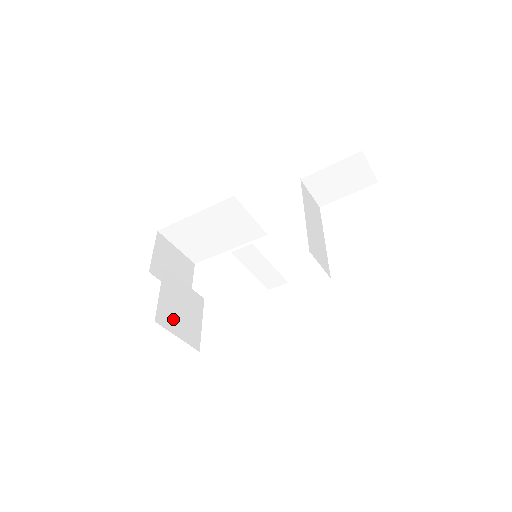
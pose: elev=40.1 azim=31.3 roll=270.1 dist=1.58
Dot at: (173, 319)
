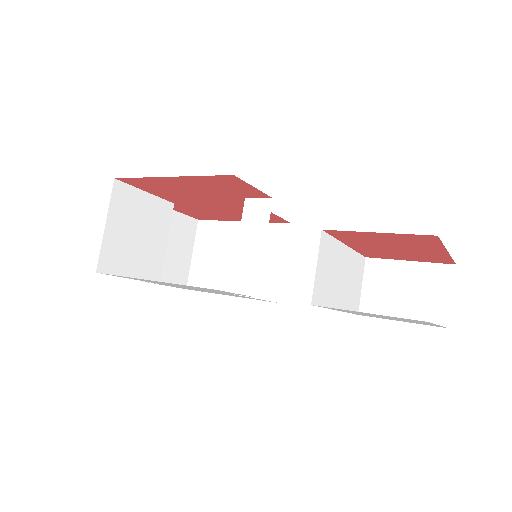
Dot at: (124, 216)
